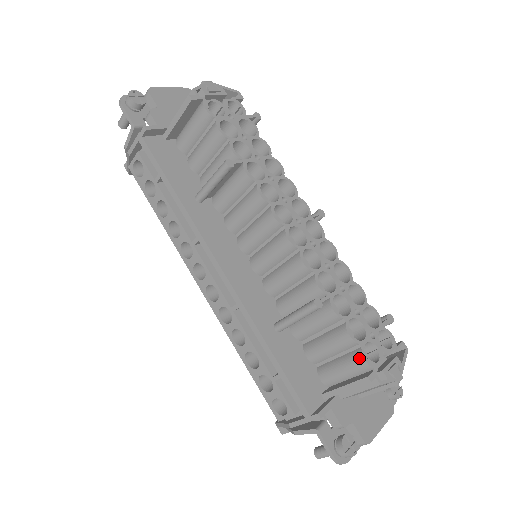
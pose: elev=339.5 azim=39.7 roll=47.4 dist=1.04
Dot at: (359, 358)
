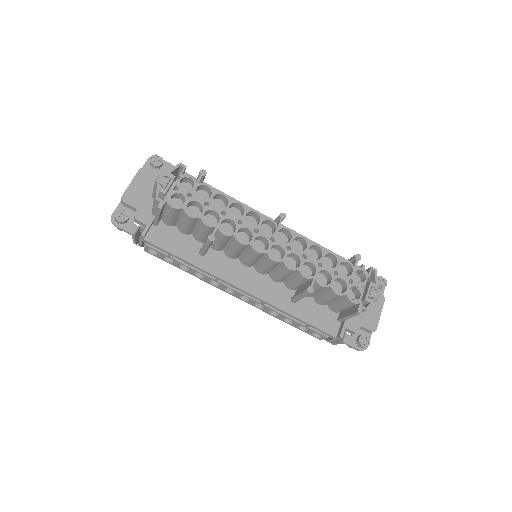
Dot at: (348, 302)
